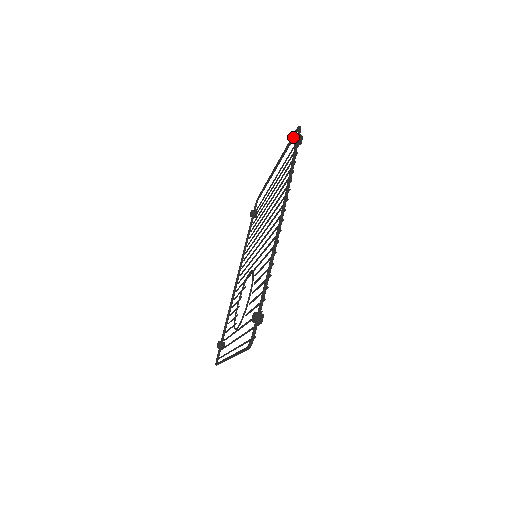
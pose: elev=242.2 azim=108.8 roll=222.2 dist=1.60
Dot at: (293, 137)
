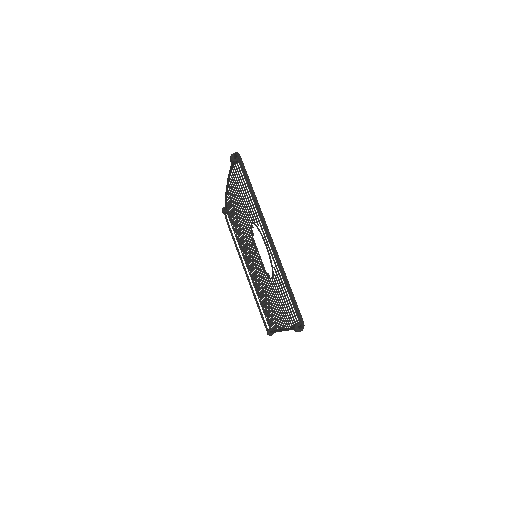
Dot at: (222, 211)
